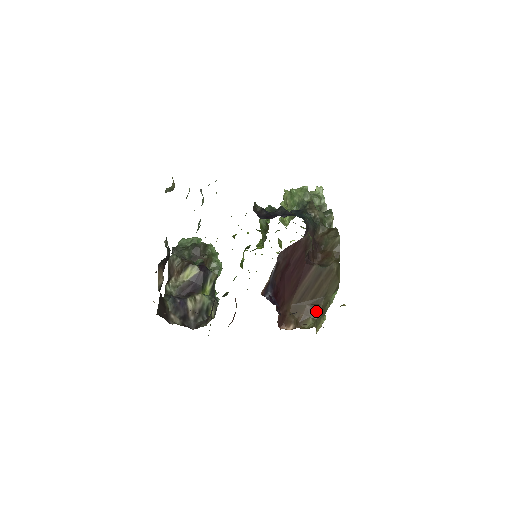
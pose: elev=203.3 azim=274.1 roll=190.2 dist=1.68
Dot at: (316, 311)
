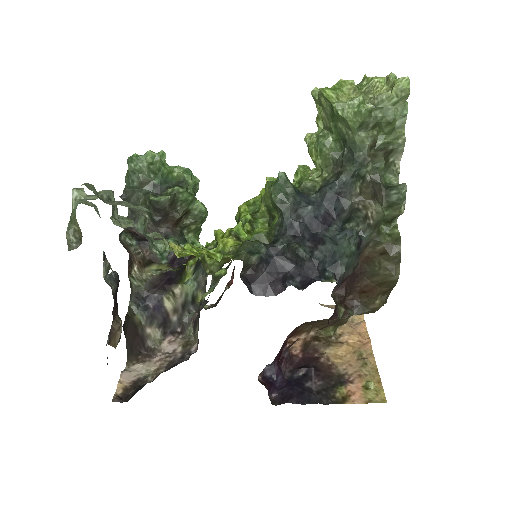
Dot at: (340, 323)
